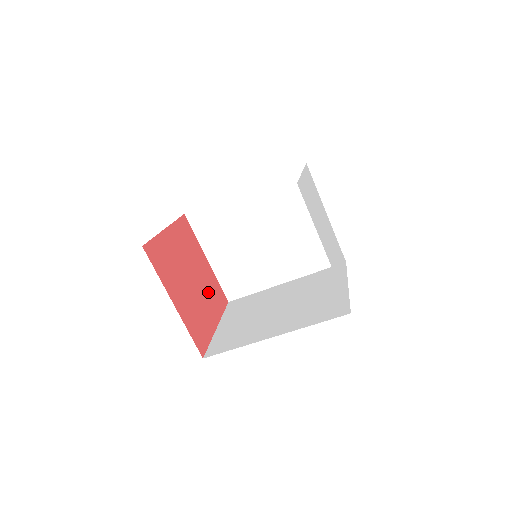
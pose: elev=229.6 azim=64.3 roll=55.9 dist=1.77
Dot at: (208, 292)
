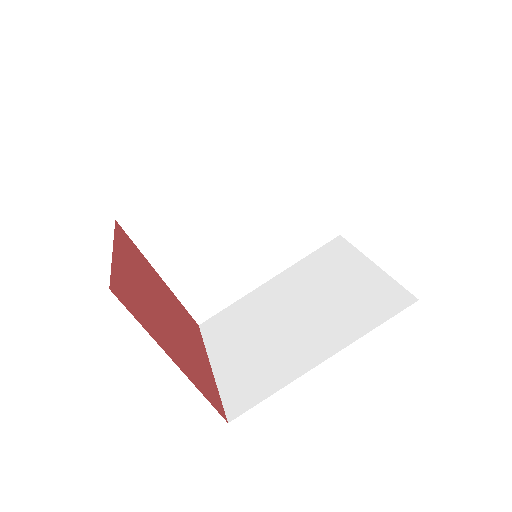
Dot at: (183, 323)
